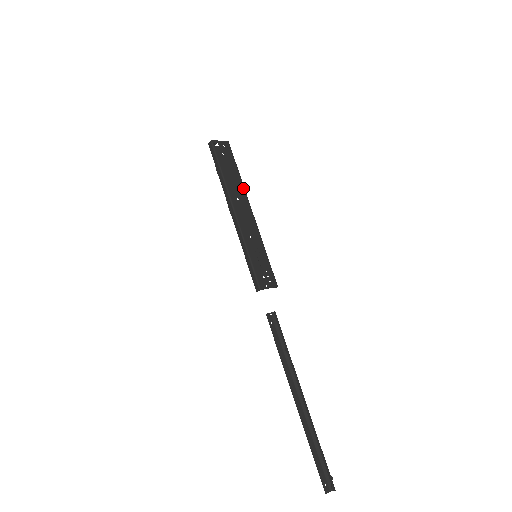
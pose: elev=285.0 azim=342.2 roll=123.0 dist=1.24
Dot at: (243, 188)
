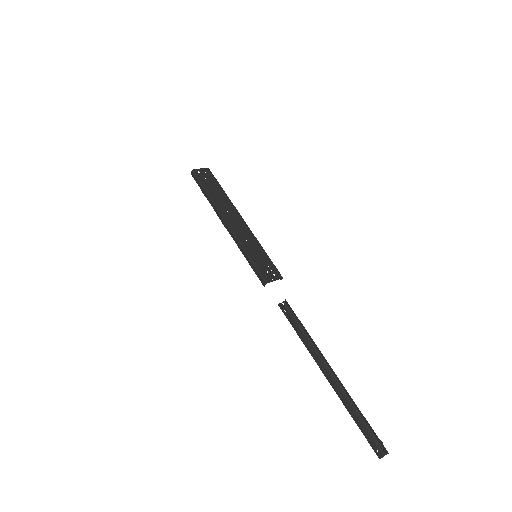
Dot at: (230, 202)
